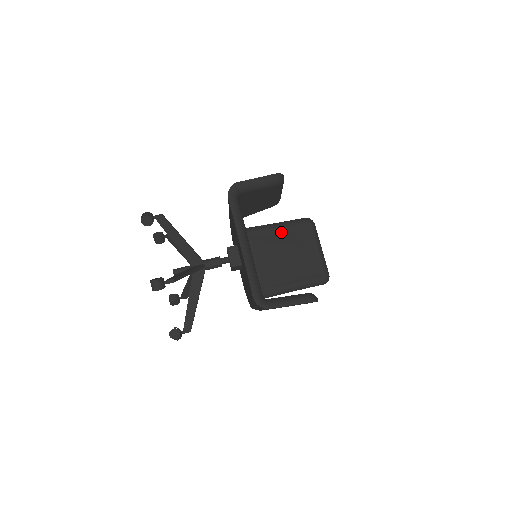
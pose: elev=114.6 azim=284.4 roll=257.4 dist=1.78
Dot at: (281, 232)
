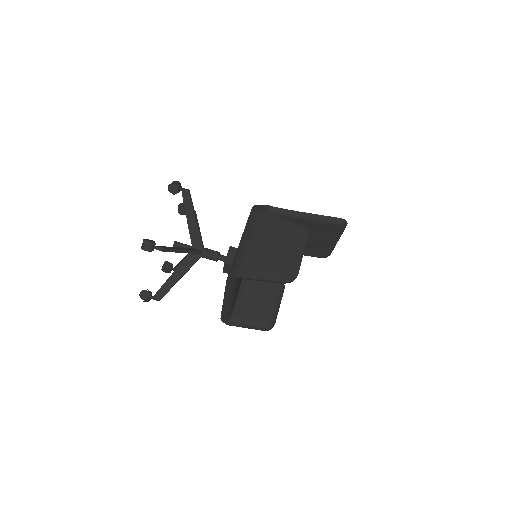
Dot at: (304, 224)
